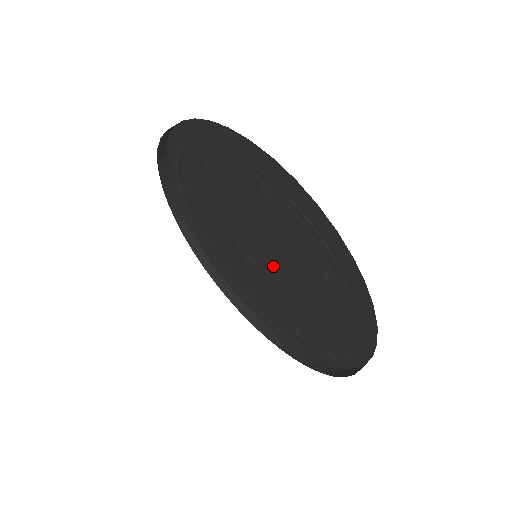
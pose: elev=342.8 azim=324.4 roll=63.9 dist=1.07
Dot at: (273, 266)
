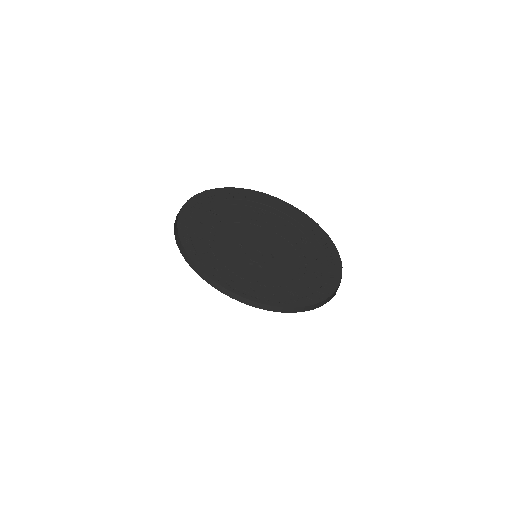
Dot at: (263, 249)
